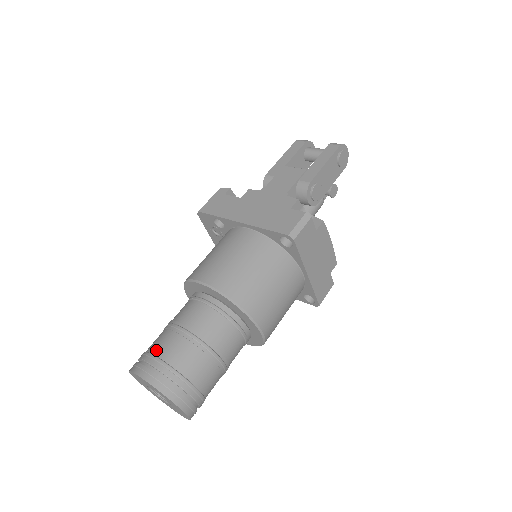
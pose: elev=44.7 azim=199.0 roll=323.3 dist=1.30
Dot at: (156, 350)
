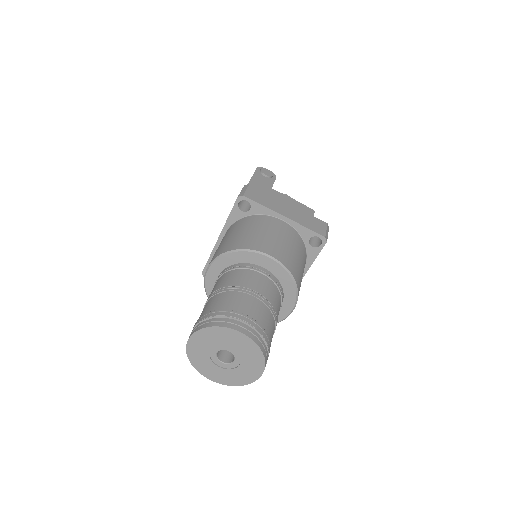
Dot at: occluded
